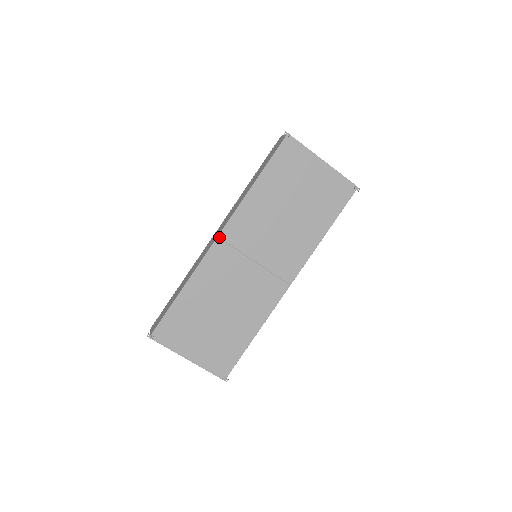
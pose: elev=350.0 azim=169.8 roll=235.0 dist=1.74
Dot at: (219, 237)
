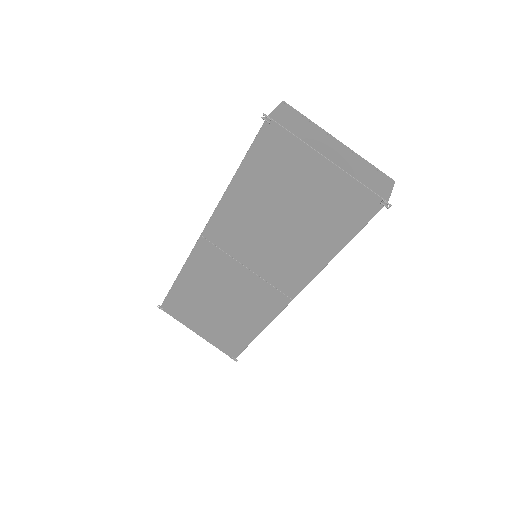
Dot at: (202, 236)
